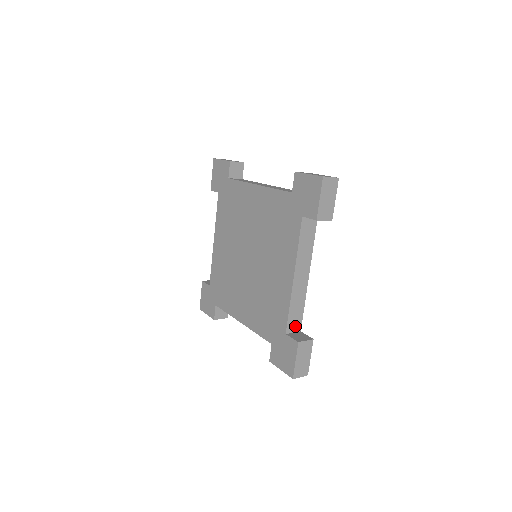
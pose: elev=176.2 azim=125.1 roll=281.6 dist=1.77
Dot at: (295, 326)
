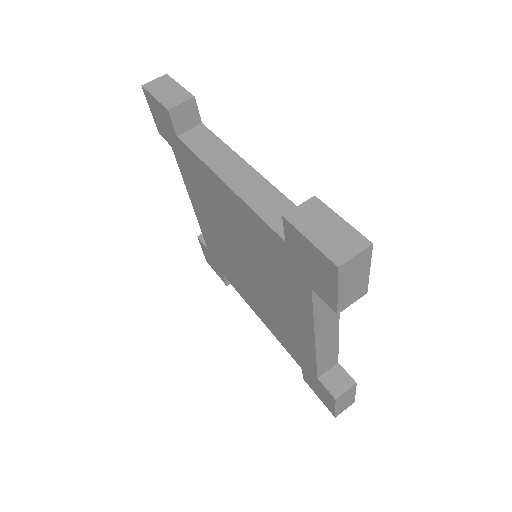
Dot at: (329, 365)
